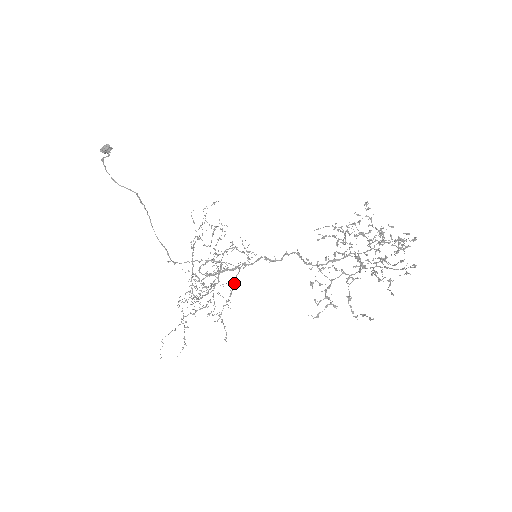
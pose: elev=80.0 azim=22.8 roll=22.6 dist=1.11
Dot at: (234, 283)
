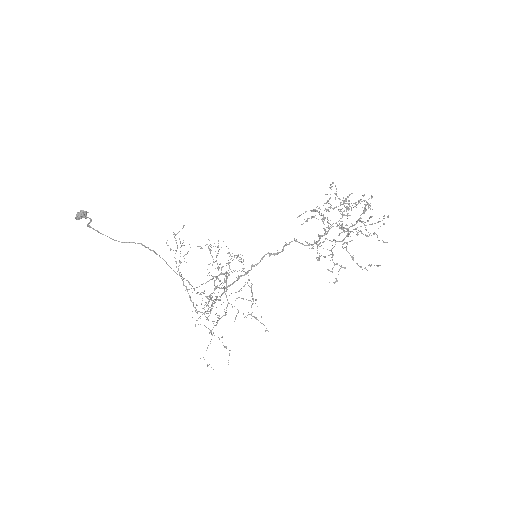
Dot at: occluded
